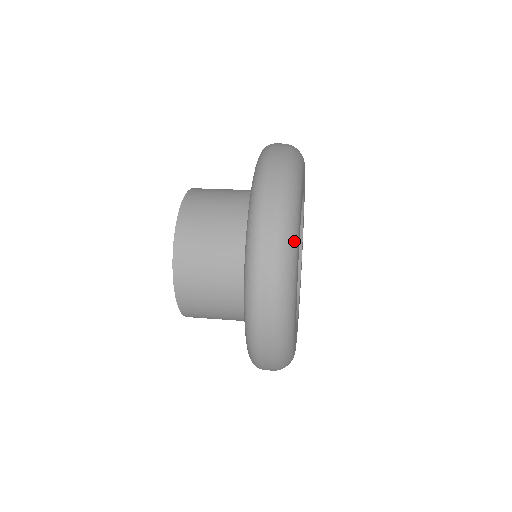
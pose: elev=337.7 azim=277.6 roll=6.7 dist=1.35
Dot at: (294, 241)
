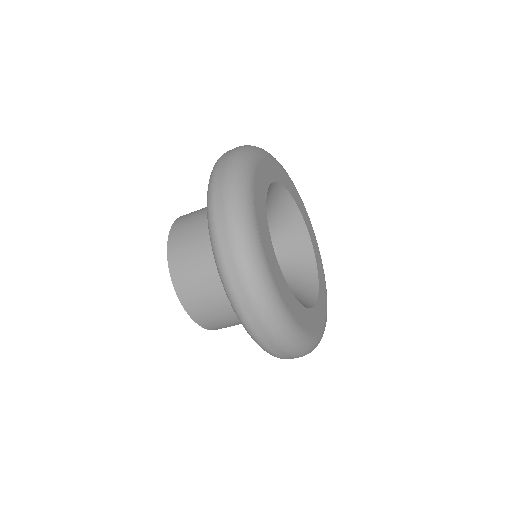
Dot at: (249, 159)
